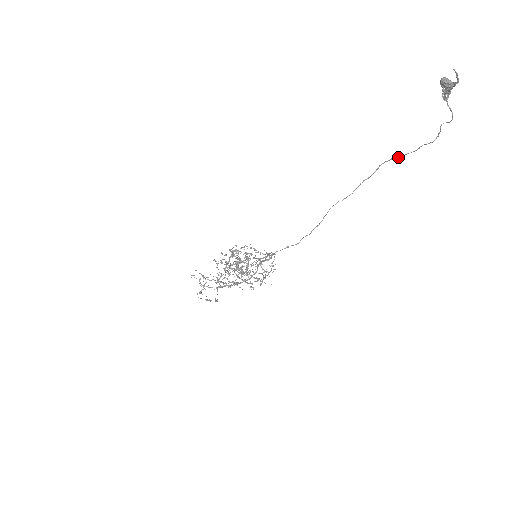
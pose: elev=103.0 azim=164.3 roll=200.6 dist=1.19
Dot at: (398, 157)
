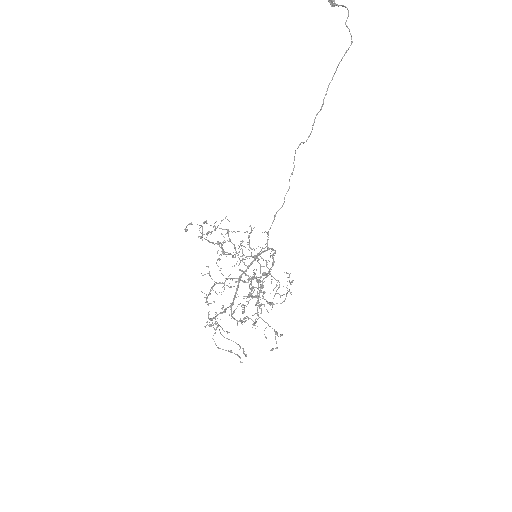
Dot at: (332, 77)
